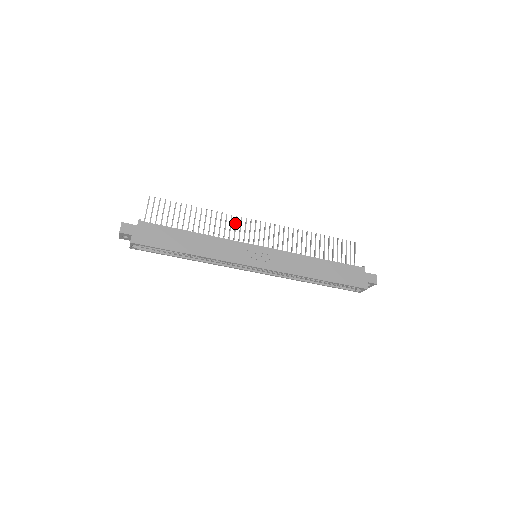
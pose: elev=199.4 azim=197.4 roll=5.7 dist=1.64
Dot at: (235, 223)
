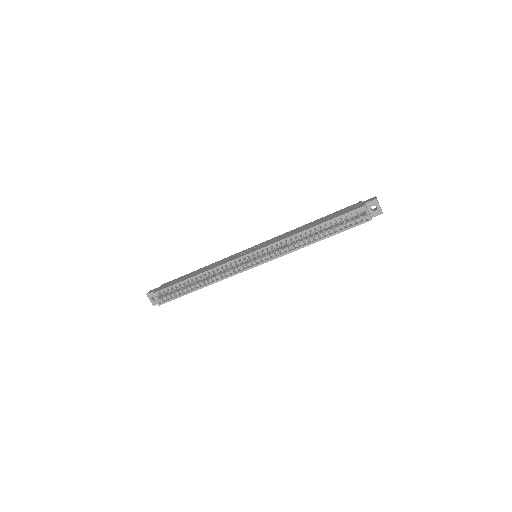
Dot at: occluded
